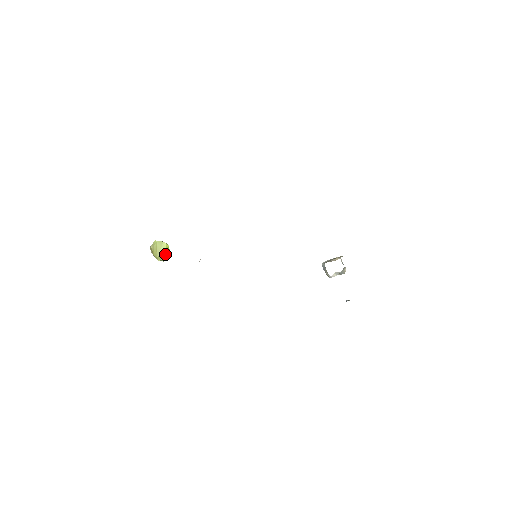
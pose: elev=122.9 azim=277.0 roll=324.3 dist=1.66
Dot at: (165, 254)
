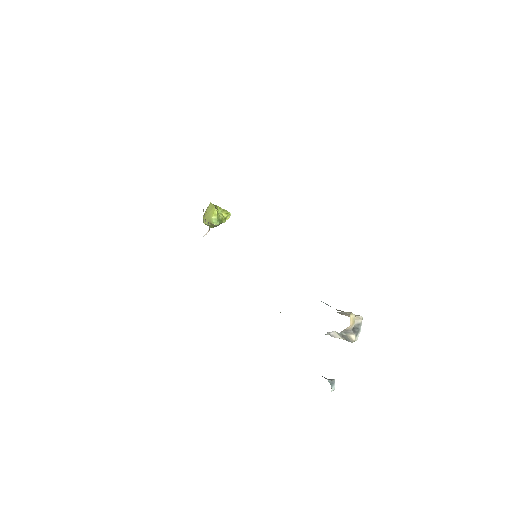
Dot at: (210, 219)
